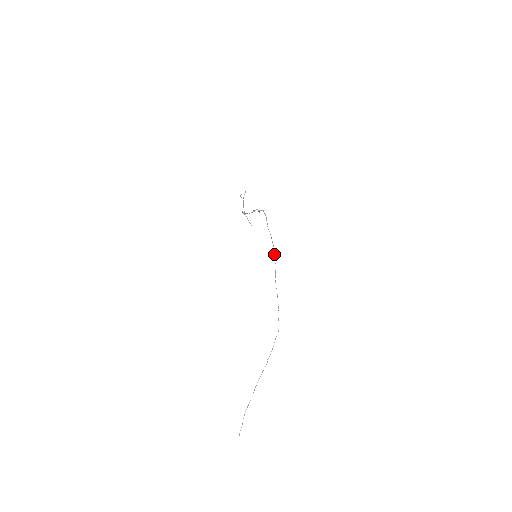
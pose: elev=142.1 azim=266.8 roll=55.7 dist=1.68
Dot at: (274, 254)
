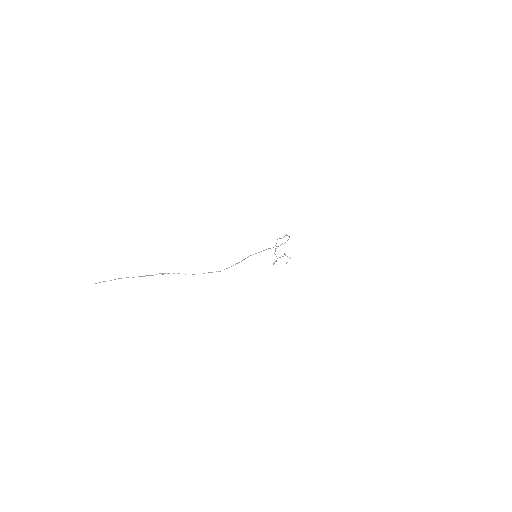
Dot at: (270, 248)
